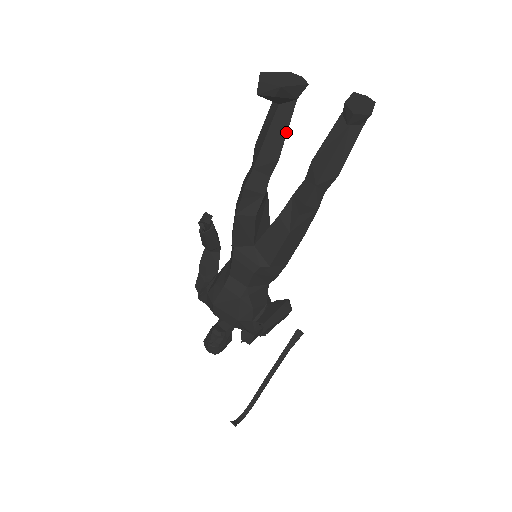
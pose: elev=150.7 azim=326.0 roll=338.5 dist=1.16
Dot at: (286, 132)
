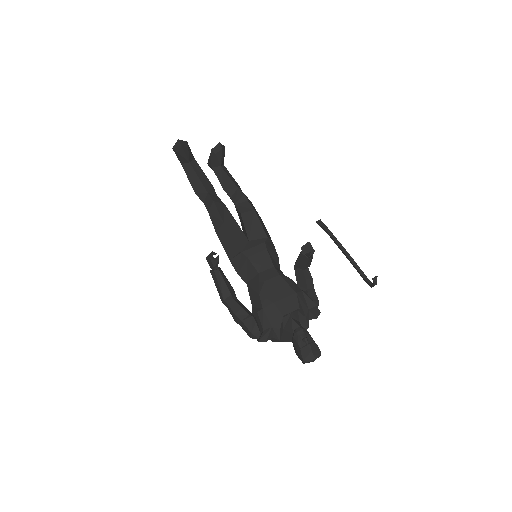
Dot at: (203, 172)
